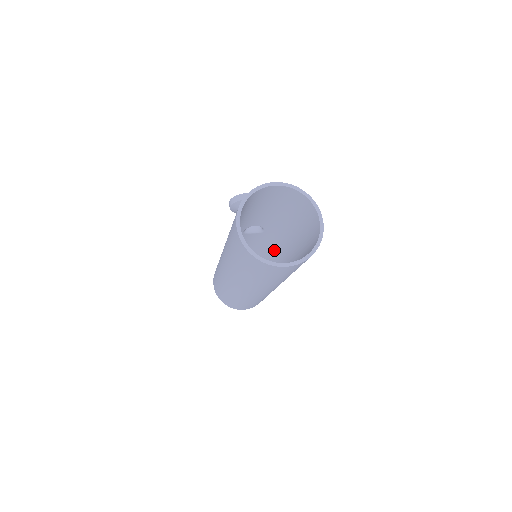
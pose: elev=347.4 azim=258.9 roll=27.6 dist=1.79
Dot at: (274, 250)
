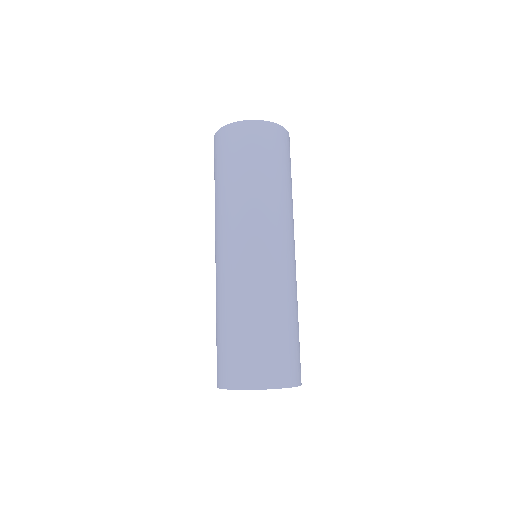
Dot at: occluded
